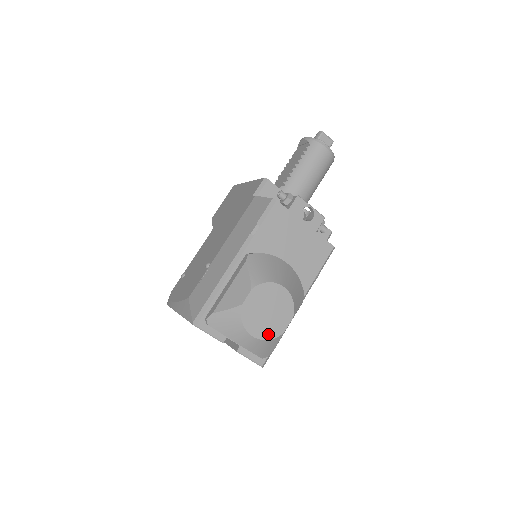
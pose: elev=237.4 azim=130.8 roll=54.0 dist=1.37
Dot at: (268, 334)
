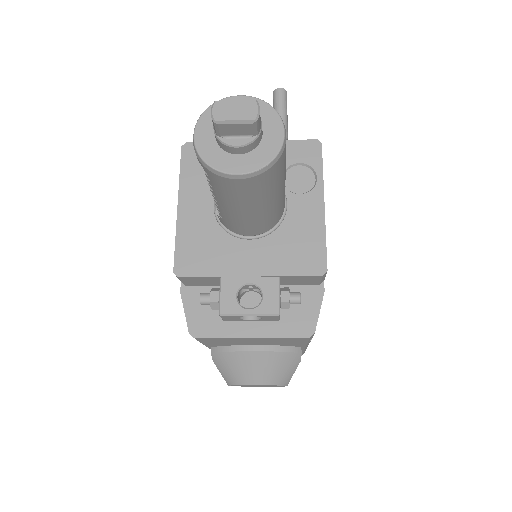
Dot at: (272, 386)
